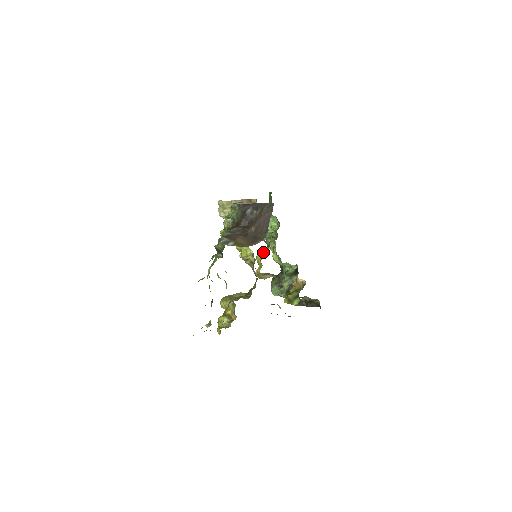
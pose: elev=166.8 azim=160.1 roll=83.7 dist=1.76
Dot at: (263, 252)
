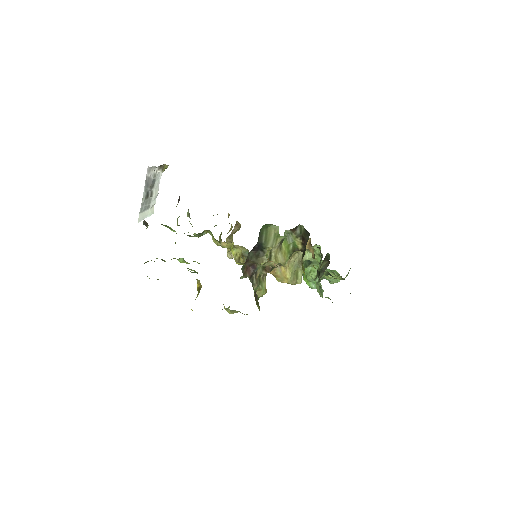
Dot at: occluded
